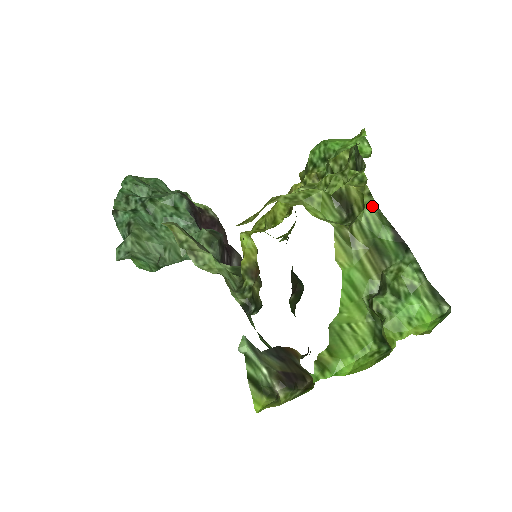
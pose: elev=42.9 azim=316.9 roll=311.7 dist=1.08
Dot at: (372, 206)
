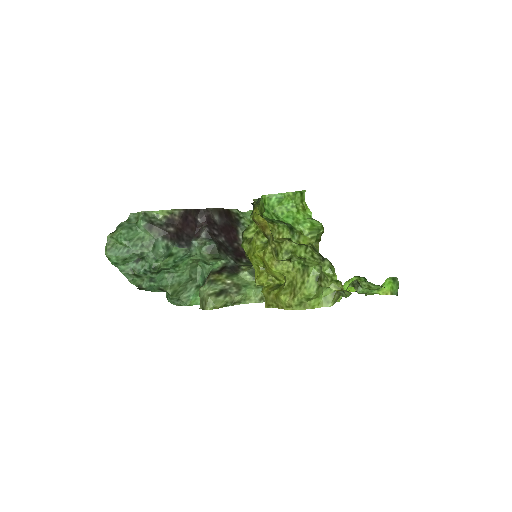
Dot at: occluded
